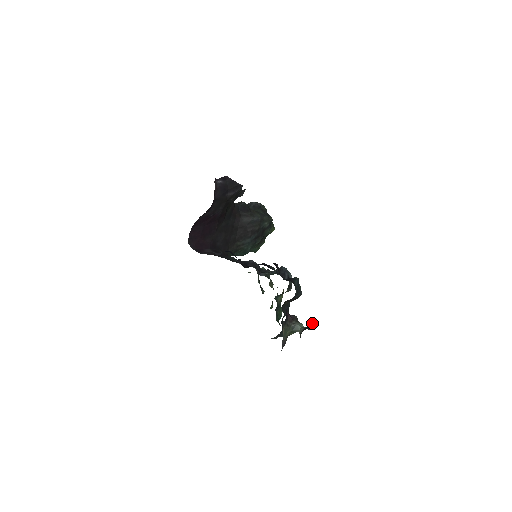
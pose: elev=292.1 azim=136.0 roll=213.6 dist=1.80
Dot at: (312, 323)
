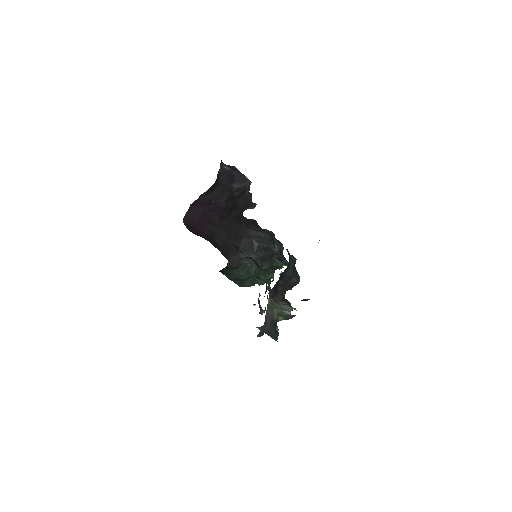
Dot at: (305, 299)
